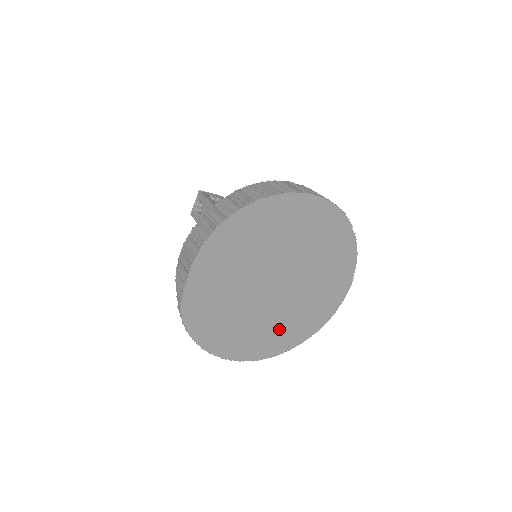
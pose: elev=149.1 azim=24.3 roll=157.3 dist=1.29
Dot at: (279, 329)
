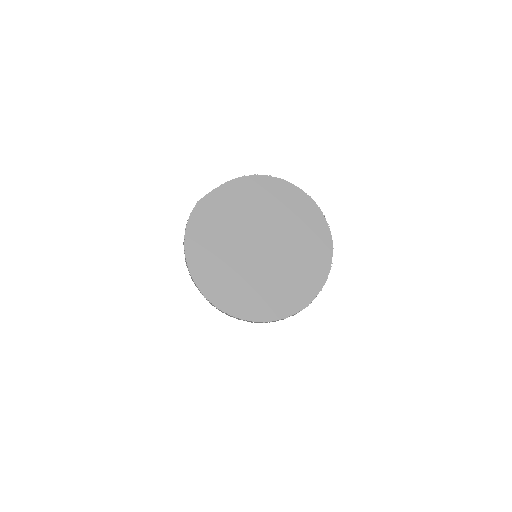
Dot at: (238, 286)
